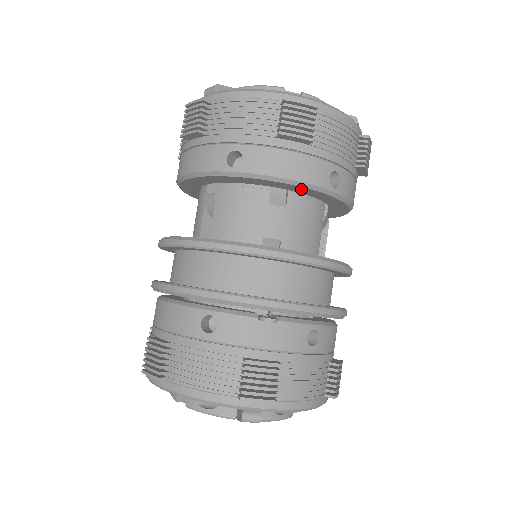
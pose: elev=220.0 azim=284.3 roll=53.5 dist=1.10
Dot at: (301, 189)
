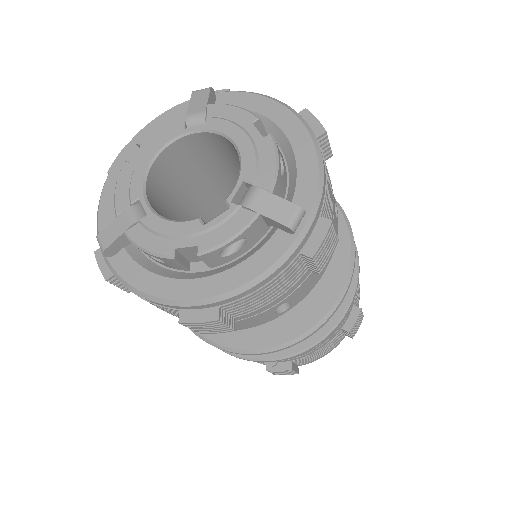
Dot at: occluded
